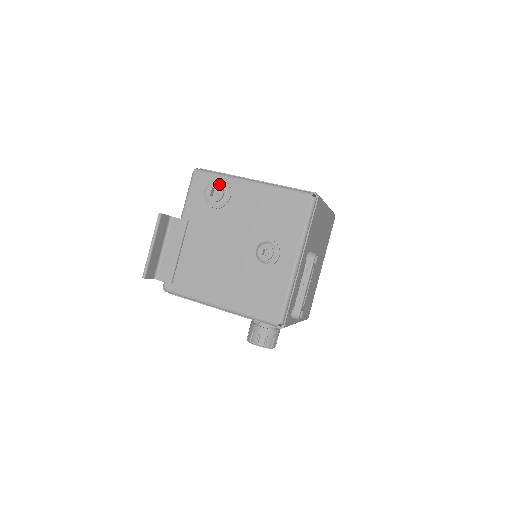
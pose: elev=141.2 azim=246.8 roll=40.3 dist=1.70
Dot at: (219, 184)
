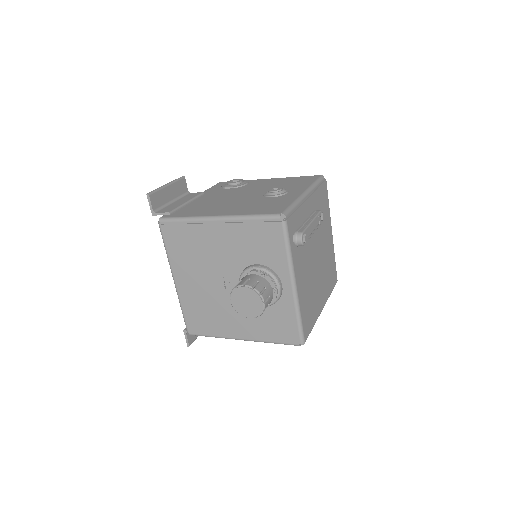
Dot at: (240, 179)
